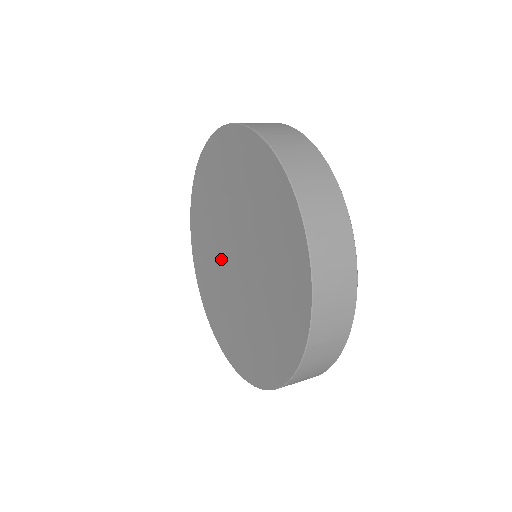
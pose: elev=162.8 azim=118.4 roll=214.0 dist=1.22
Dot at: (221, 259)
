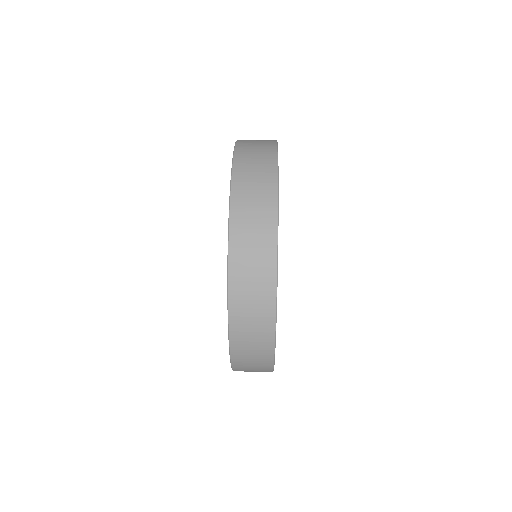
Dot at: occluded
